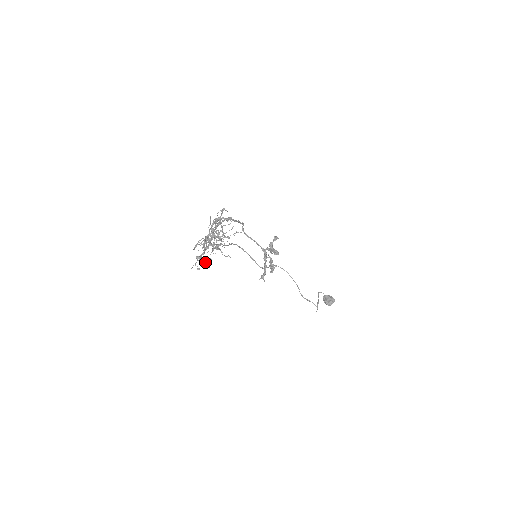
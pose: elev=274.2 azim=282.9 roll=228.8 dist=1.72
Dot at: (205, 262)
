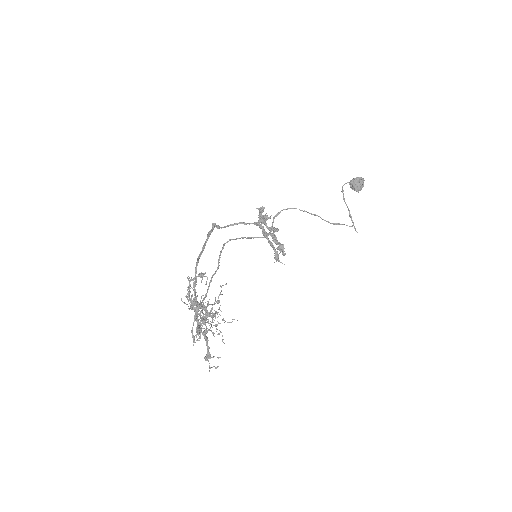
Dot at: (217, 357)
